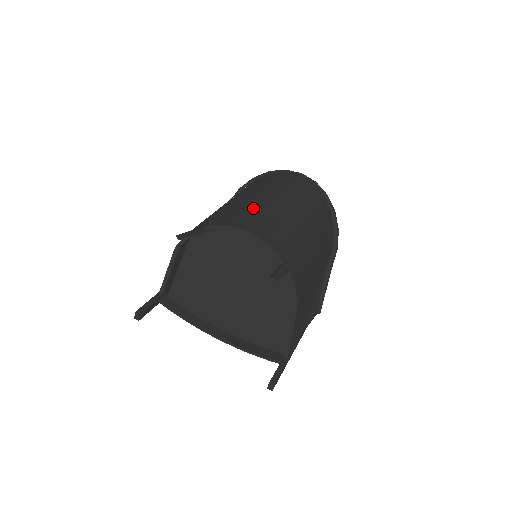
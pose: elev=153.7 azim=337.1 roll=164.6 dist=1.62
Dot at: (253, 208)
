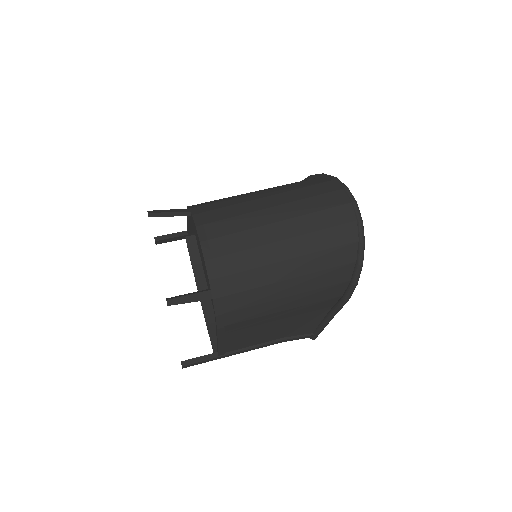
Dot at: (241, 219)
